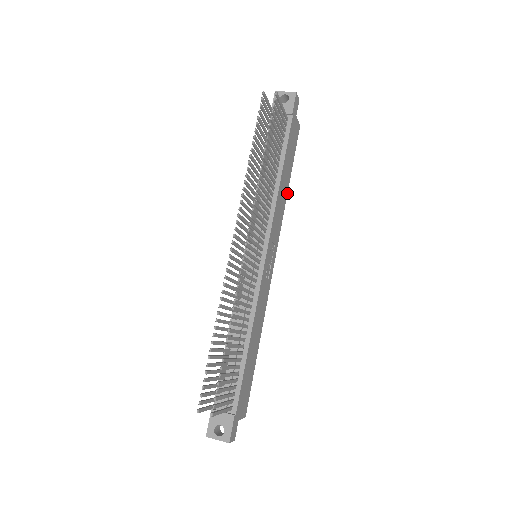
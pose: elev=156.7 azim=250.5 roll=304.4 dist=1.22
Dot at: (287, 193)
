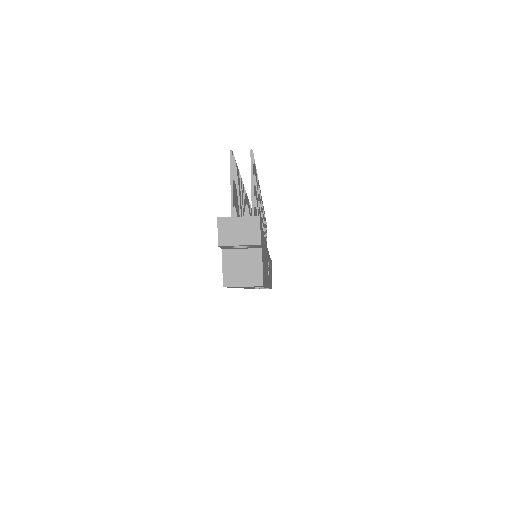
Dot at: occluded
